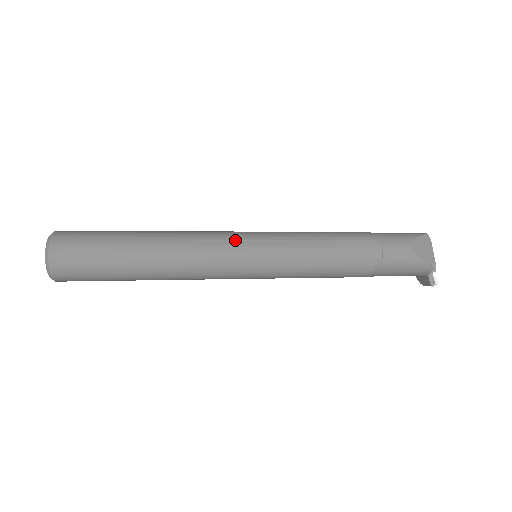
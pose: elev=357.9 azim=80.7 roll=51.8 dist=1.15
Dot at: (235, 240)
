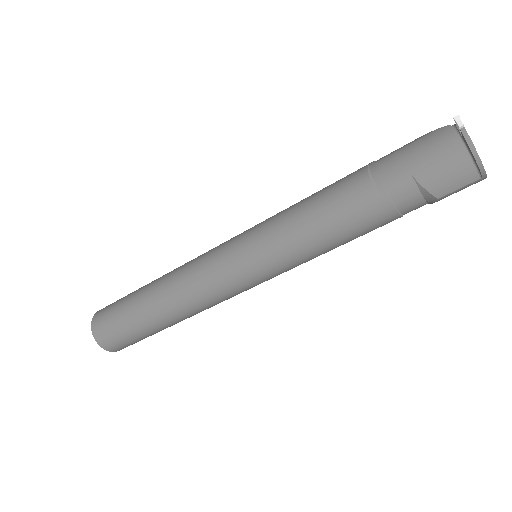
Dot at: occluded
